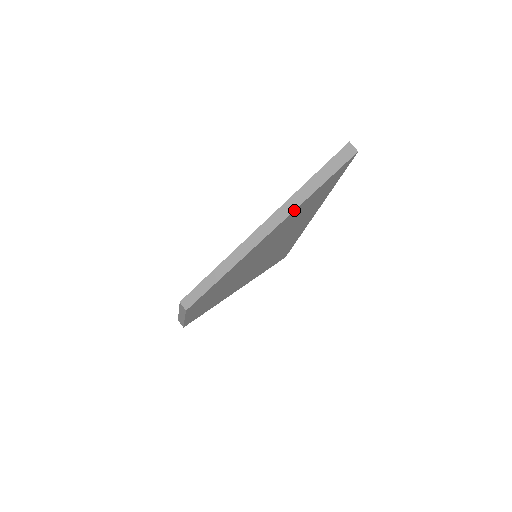
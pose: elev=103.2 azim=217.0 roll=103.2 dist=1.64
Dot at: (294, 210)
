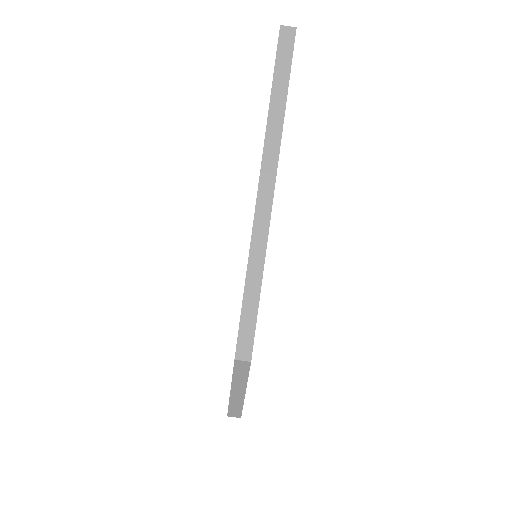
Dot at: (281, 133)
